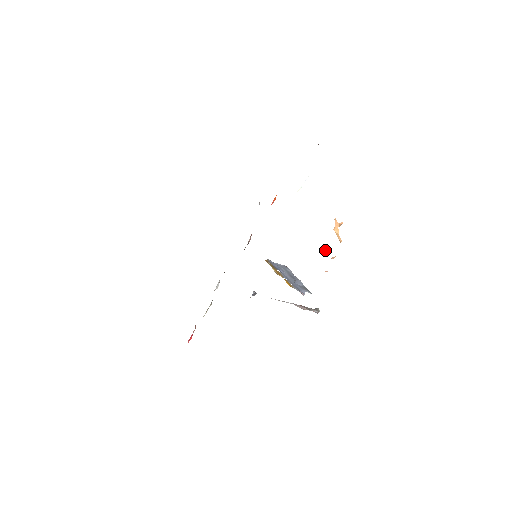
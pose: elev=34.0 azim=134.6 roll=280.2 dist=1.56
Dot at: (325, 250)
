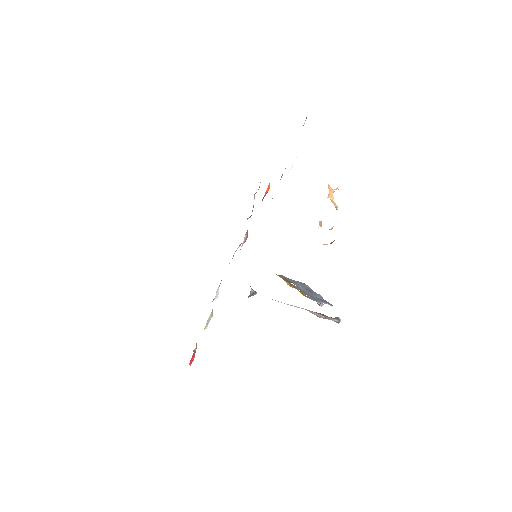
Dot at: (321, 221)
